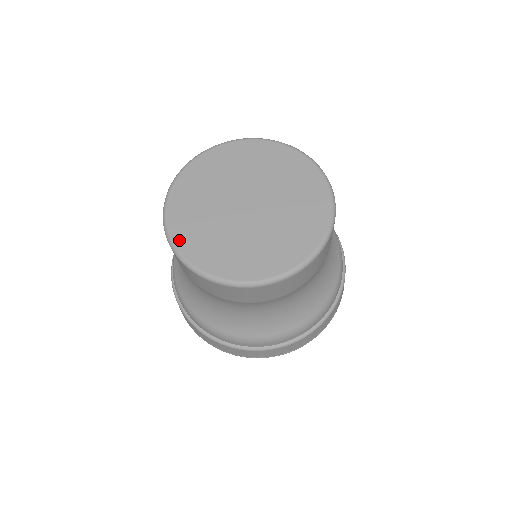
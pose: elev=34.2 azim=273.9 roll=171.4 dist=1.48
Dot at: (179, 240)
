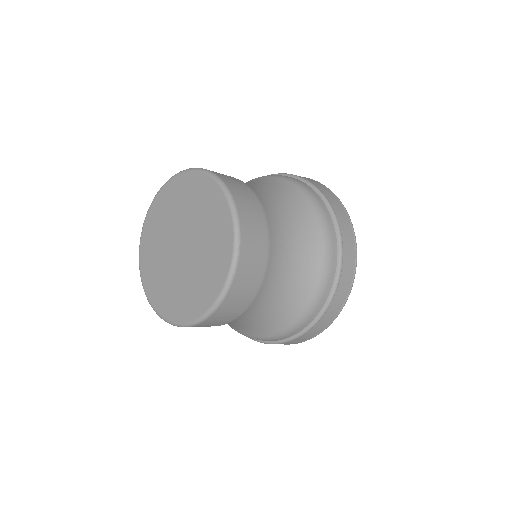
Dot at: (142, 262)
